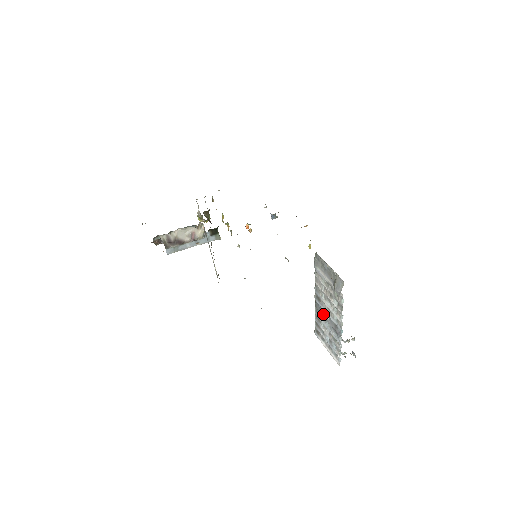
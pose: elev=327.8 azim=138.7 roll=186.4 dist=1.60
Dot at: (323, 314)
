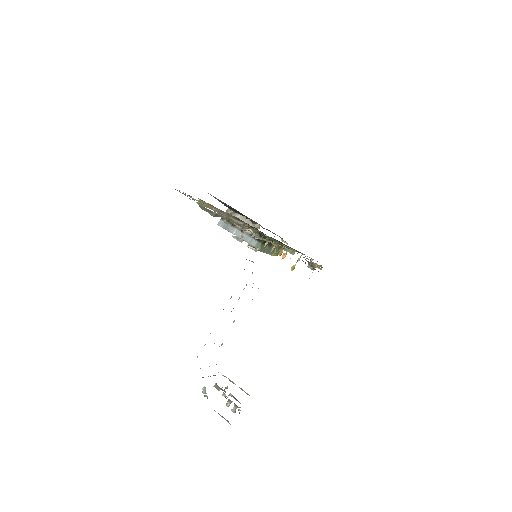
Dot at: occluded
